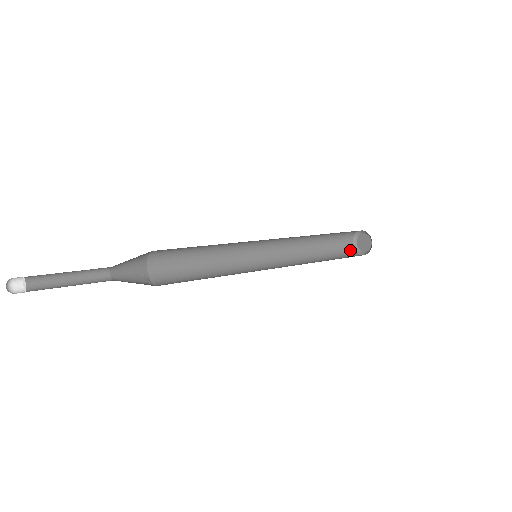
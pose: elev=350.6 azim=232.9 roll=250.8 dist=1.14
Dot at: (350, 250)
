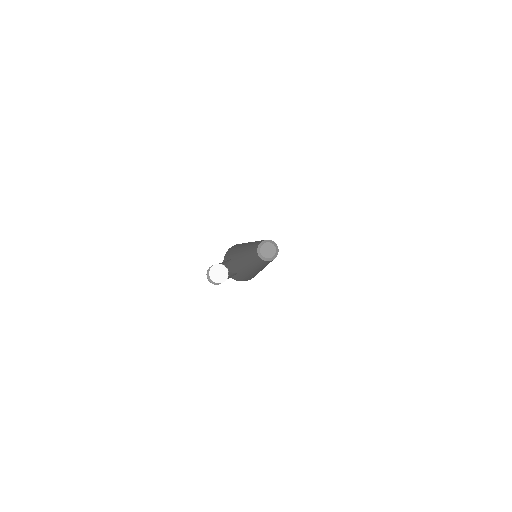
Dot at: (265, 261)
